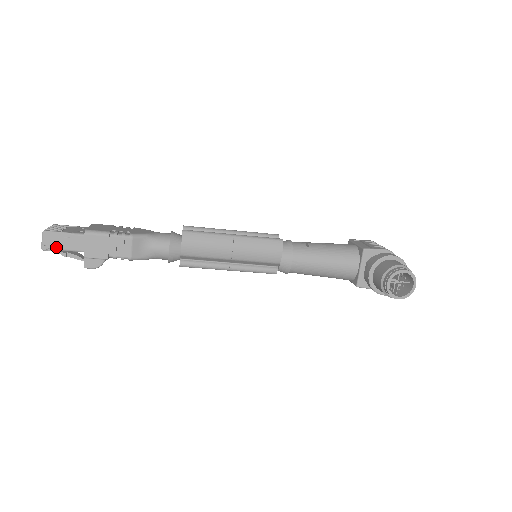
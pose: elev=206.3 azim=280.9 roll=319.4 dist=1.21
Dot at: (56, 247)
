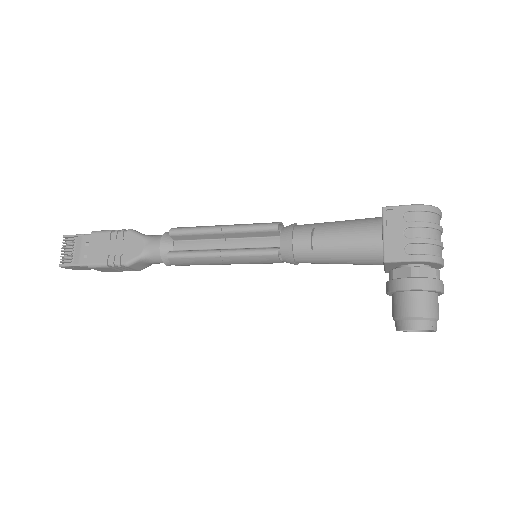
Dot at: (78, 269)
